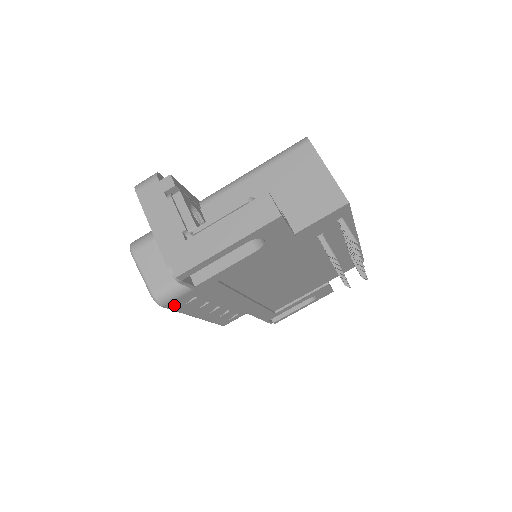
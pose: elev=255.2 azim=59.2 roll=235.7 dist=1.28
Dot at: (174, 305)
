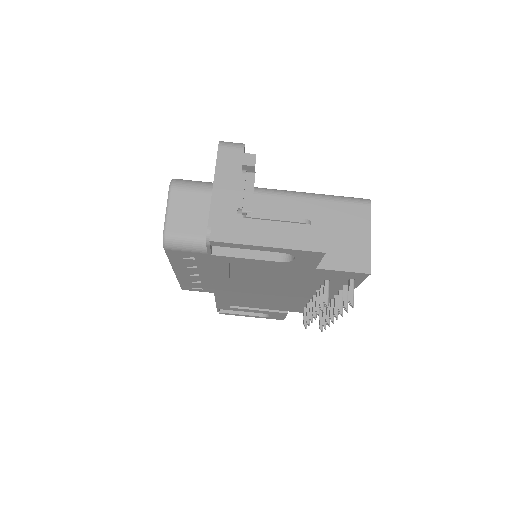
Dot at: (173, 253)
